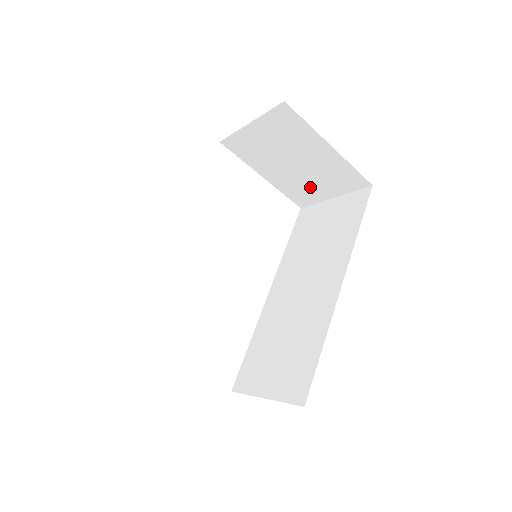
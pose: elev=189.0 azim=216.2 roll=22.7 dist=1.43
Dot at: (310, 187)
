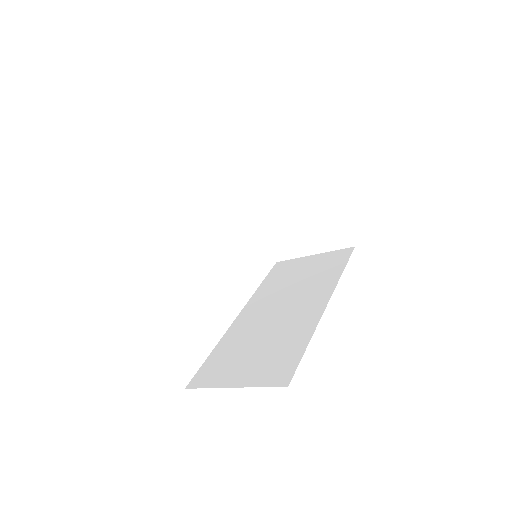
Dot at: (297, 239)
